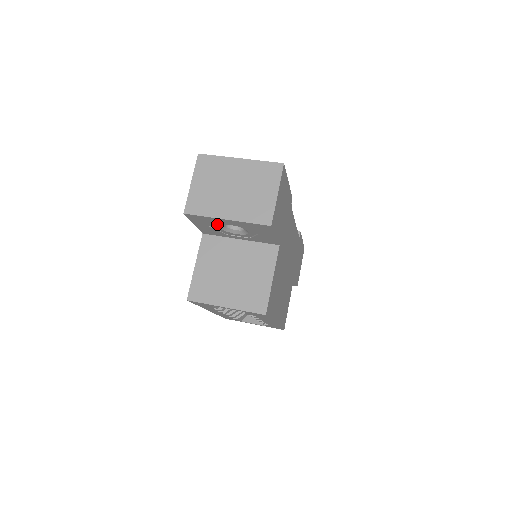
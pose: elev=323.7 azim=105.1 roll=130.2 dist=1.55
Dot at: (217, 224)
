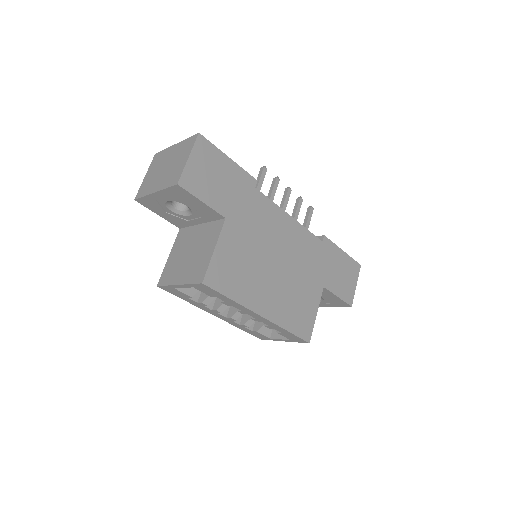
Dot at: (164, 206)
